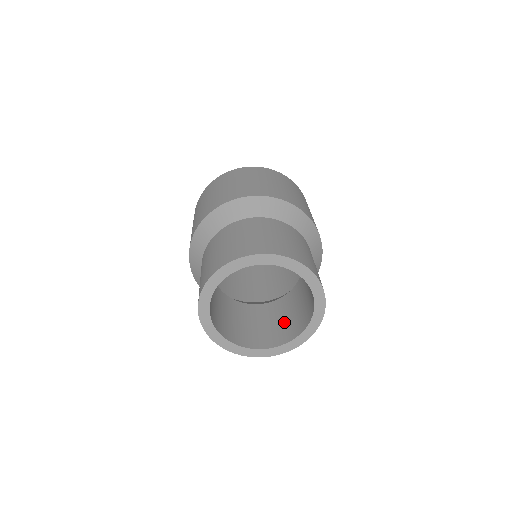
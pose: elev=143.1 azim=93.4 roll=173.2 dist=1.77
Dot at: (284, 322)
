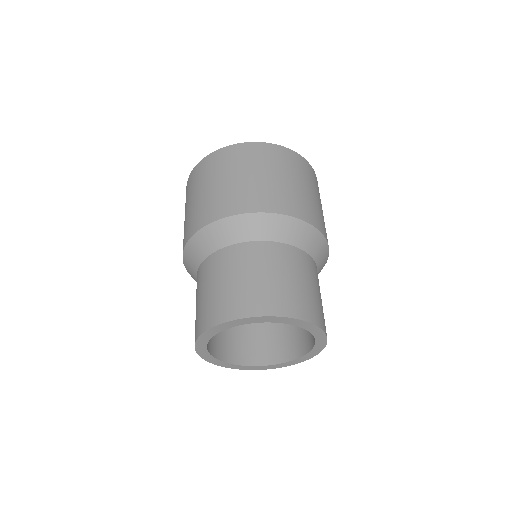
Dot at: (281, 333)
